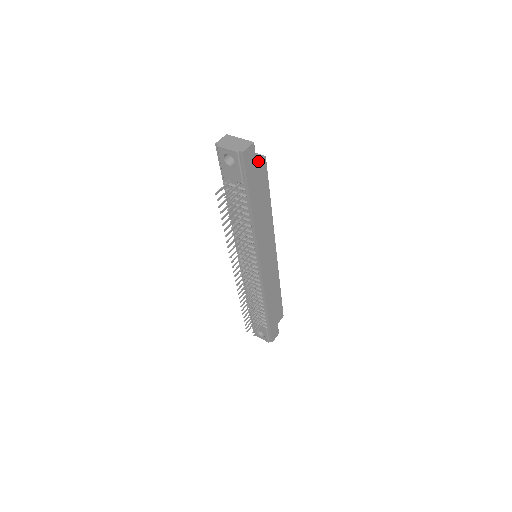
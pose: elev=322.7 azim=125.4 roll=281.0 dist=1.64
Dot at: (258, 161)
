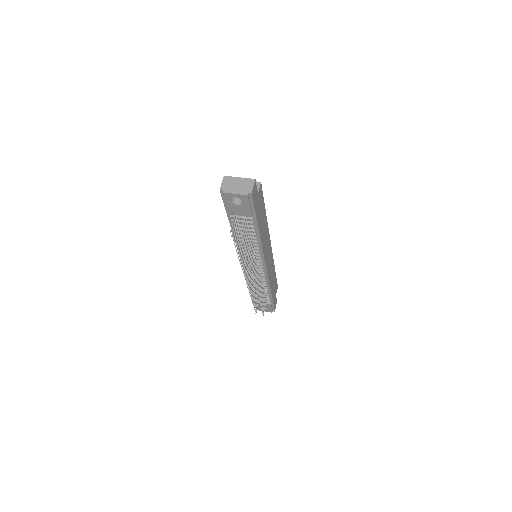
Dot at: occluded
